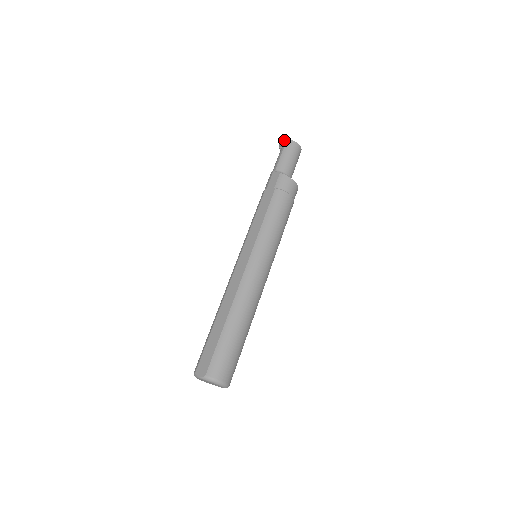
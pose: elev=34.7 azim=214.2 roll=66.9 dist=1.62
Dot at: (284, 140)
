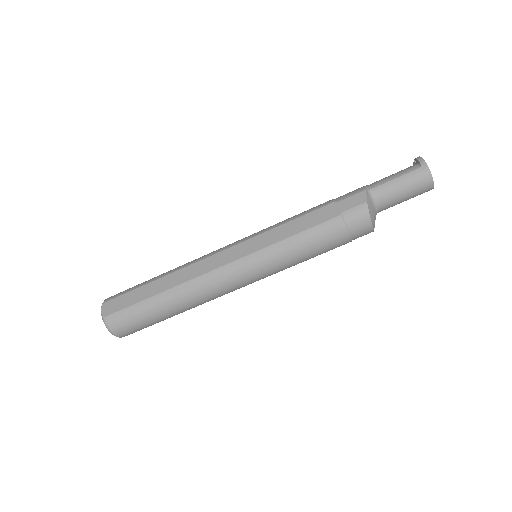
Dot at: (424, 161)
